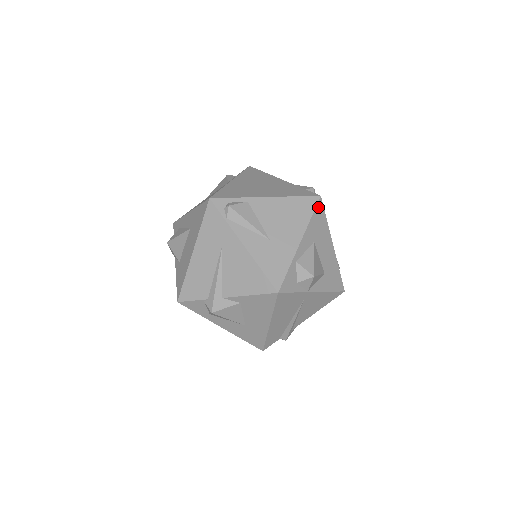
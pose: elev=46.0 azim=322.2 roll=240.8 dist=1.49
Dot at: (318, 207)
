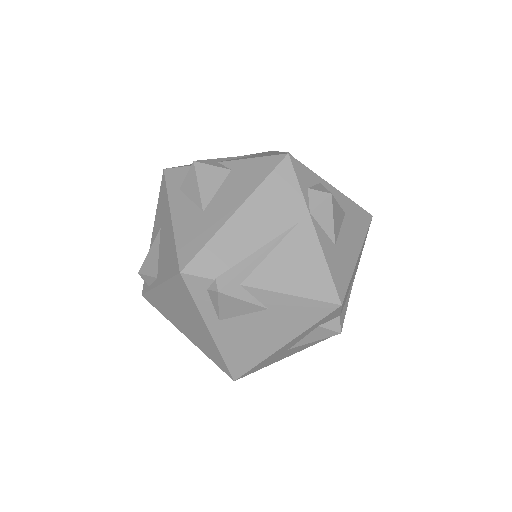
Dot at: (365, 214)
